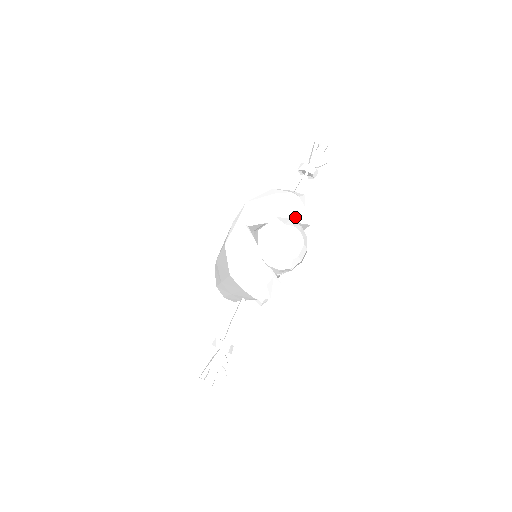
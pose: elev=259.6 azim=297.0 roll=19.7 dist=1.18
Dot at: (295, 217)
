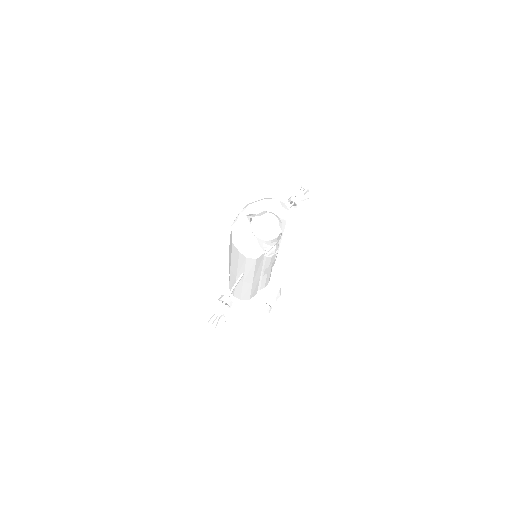
Dot at: (276, 213)
